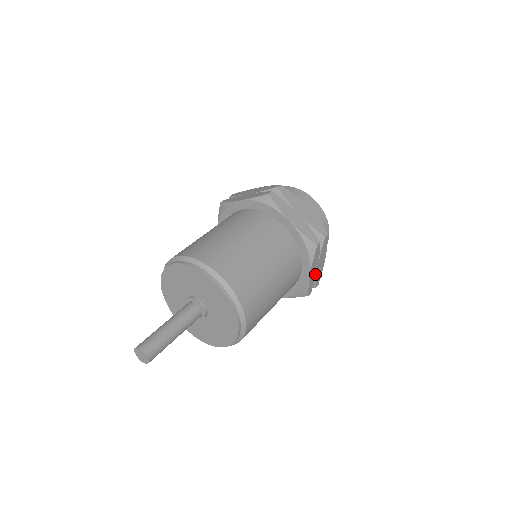
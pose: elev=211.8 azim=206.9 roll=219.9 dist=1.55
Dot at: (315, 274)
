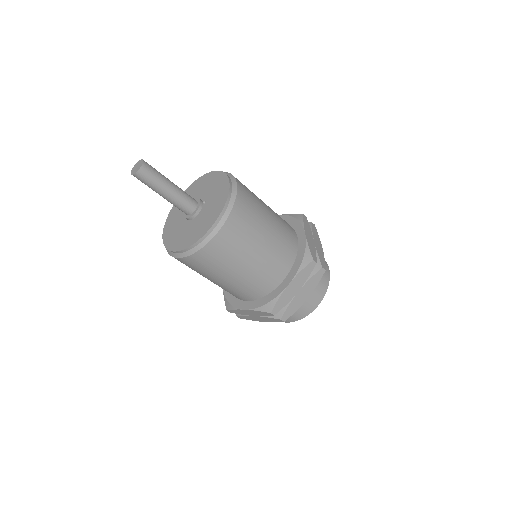
Dot at: (291, 297)
